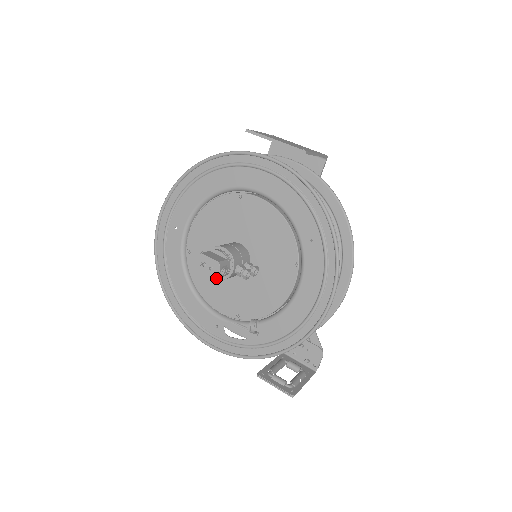
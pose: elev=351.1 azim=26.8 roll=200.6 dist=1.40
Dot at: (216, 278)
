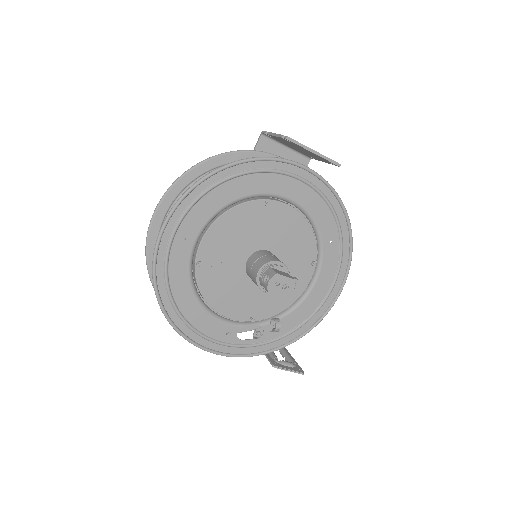
Dot at: (289, 295)
